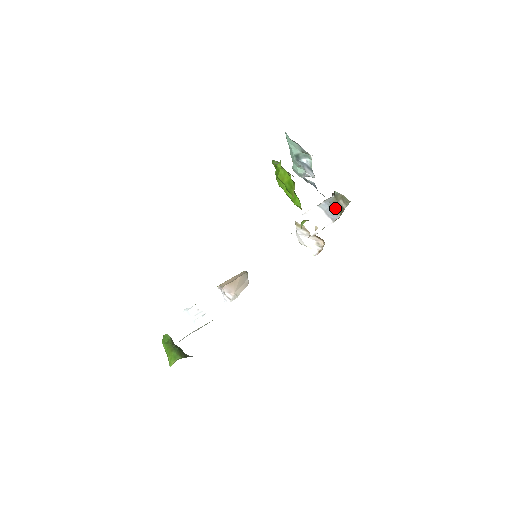
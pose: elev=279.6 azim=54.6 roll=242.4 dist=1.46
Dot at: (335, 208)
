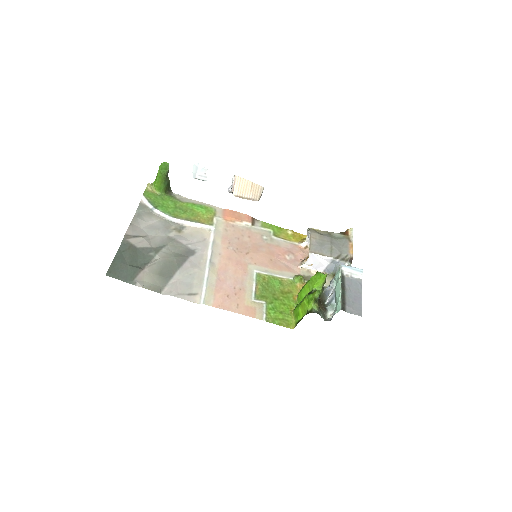
Dot at: (335, 271)
